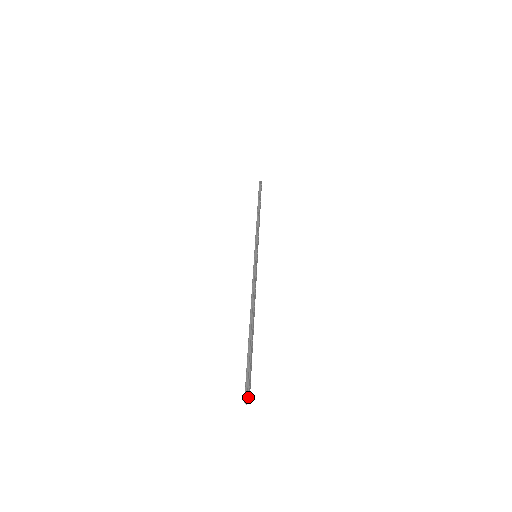
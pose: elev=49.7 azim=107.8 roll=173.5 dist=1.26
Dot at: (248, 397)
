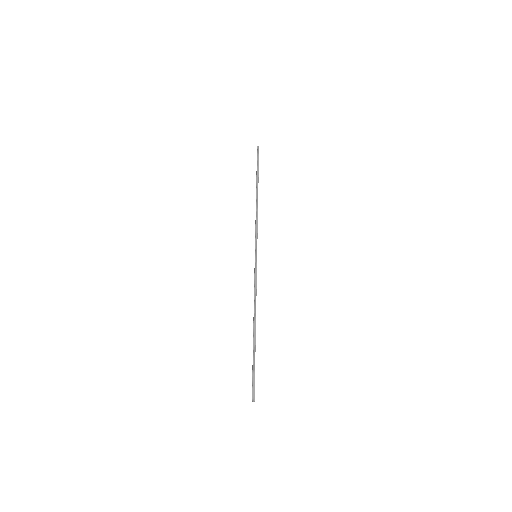
Dot at: (254, 399)
